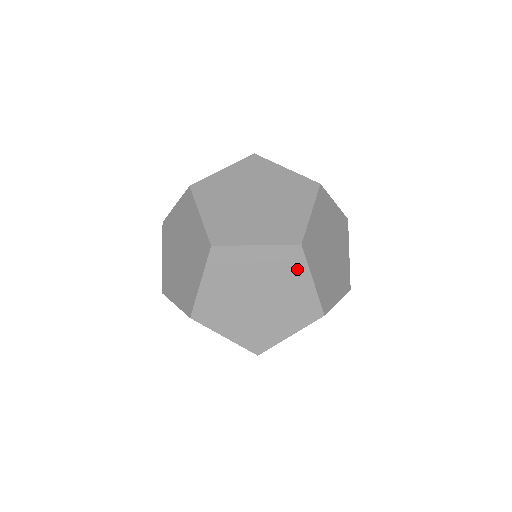
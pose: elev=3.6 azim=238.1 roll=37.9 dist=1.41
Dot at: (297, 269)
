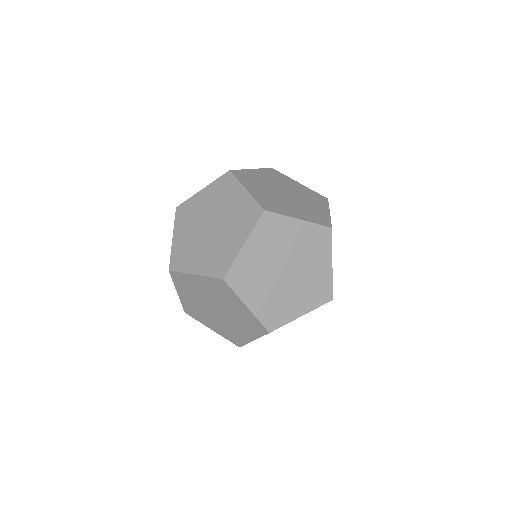
Dot at: (230, 296)
